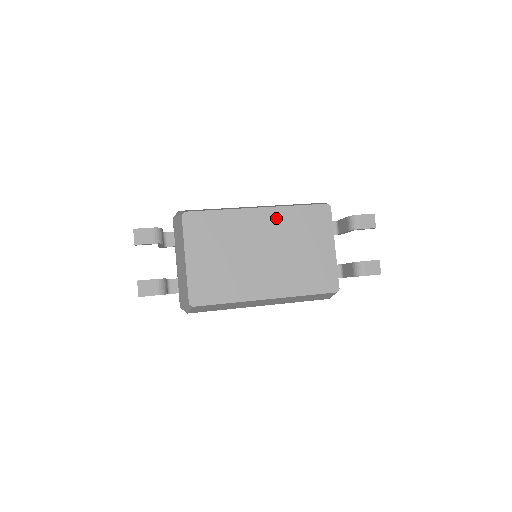
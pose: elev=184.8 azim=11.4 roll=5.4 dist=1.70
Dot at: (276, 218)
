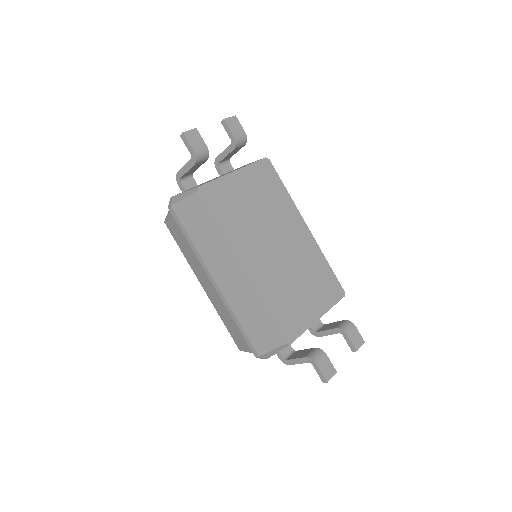
Dot at: (309, 246)
